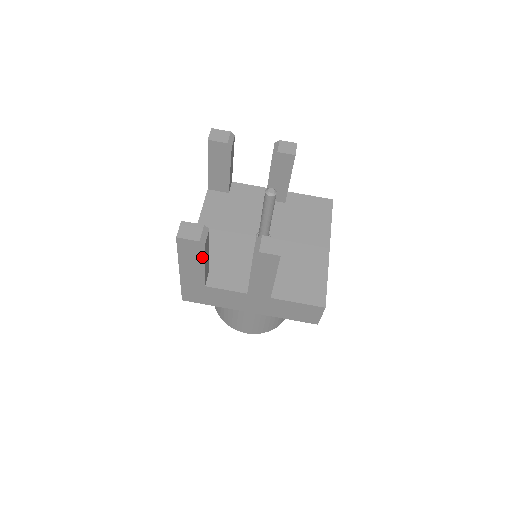
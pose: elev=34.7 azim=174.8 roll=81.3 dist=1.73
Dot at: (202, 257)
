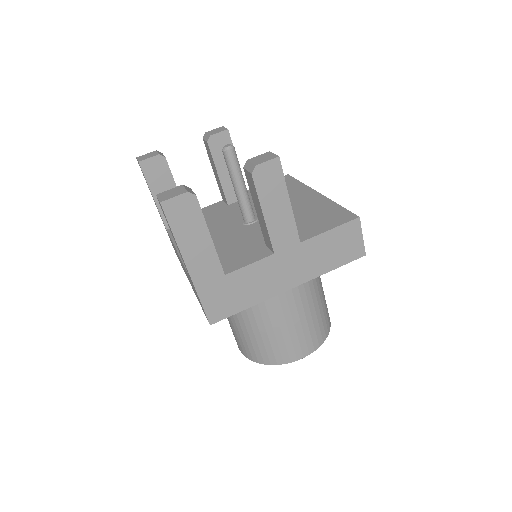
Dot at: (201, 220)
